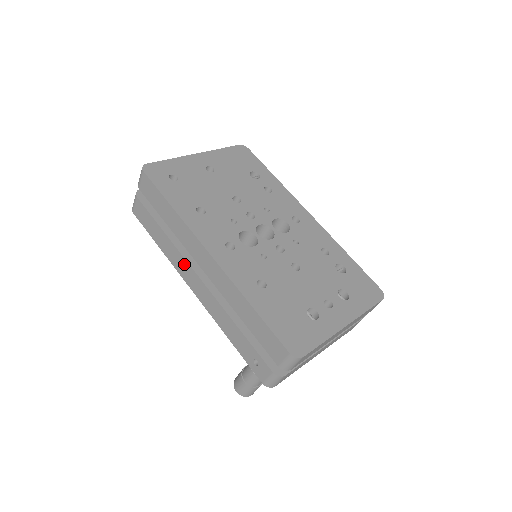
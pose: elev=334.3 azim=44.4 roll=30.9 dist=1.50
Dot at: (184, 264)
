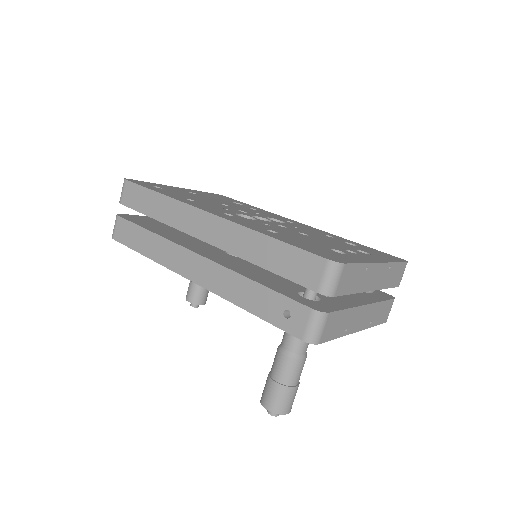
Dot at: (178, 252)
